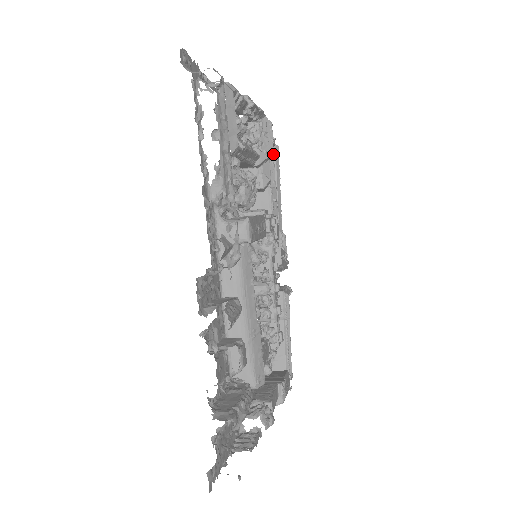
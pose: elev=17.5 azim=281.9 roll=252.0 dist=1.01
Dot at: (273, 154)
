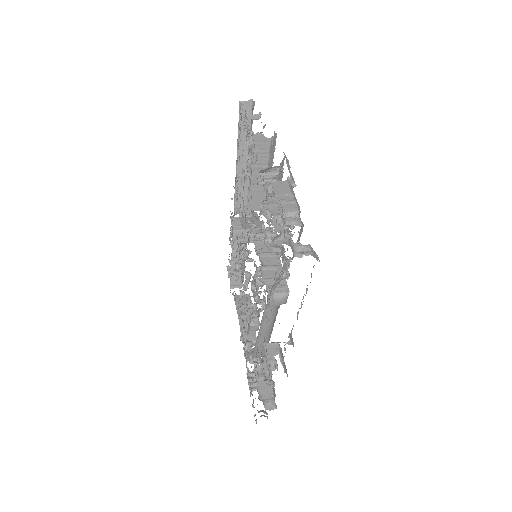
Dot at: occluded
